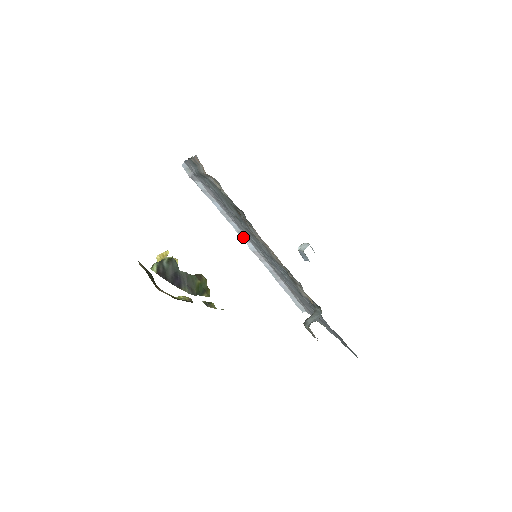
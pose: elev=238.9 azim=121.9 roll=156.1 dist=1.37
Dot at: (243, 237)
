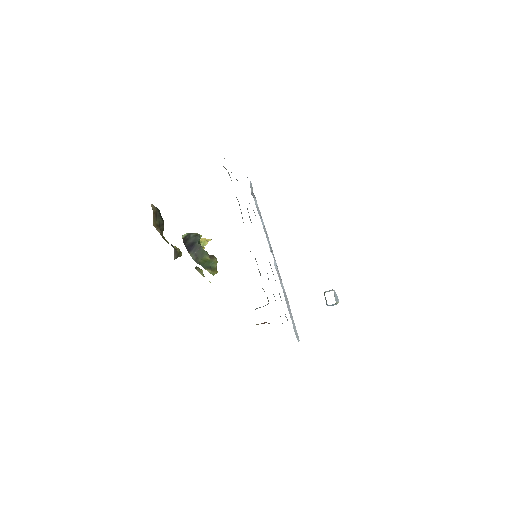
Dot at: (273, 255)
